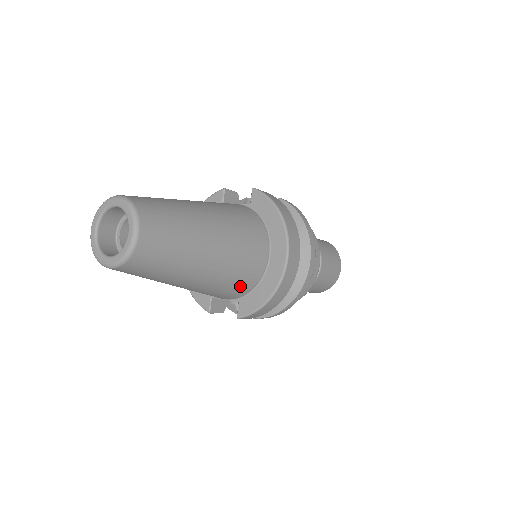
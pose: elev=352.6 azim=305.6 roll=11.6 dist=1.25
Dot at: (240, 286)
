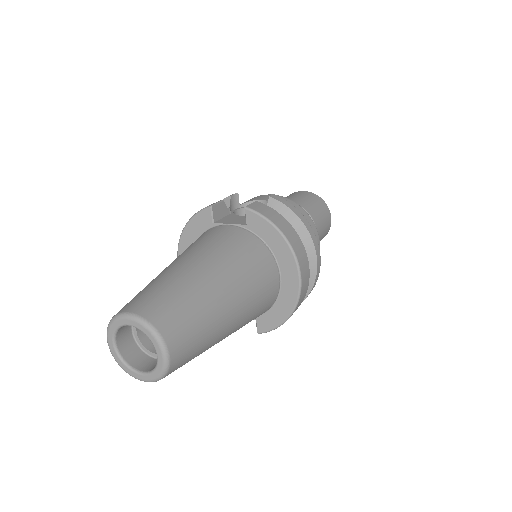
Dot at: (258, 316)
